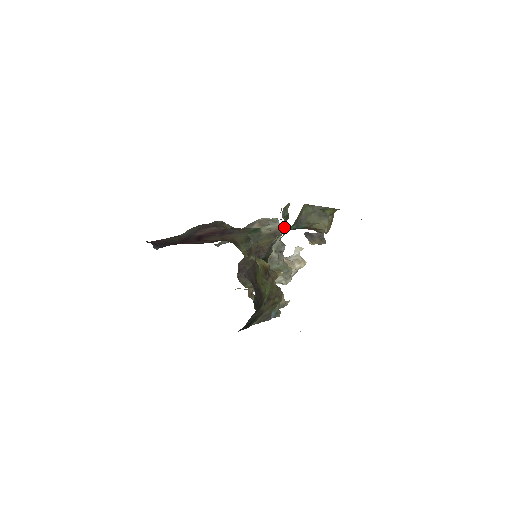
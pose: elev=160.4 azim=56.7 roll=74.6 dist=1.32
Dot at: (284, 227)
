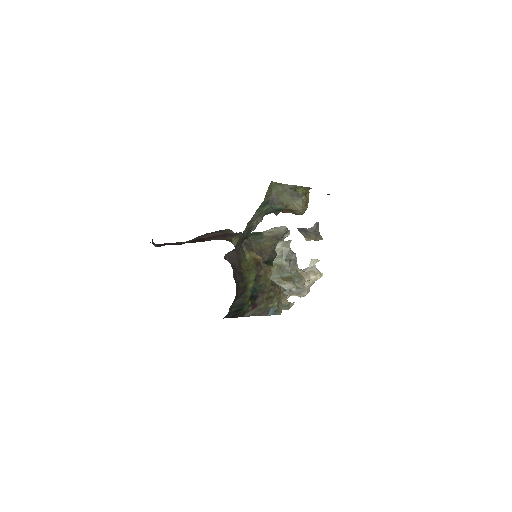
Dot at: (286, 230)
